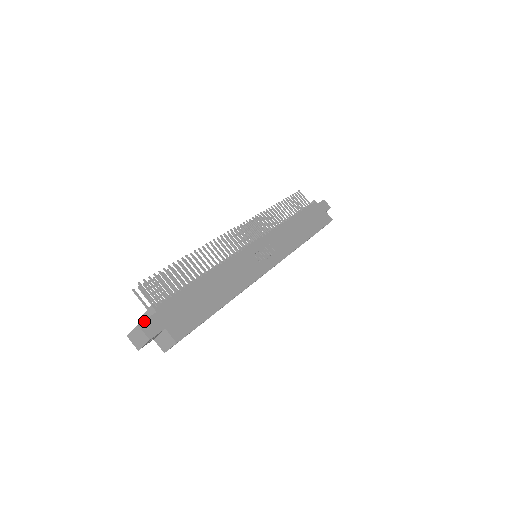
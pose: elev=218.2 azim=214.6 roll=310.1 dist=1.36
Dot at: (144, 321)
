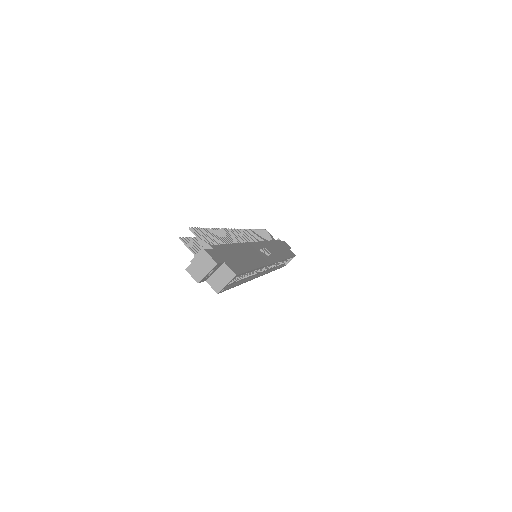
Dot at: (207, 250)
